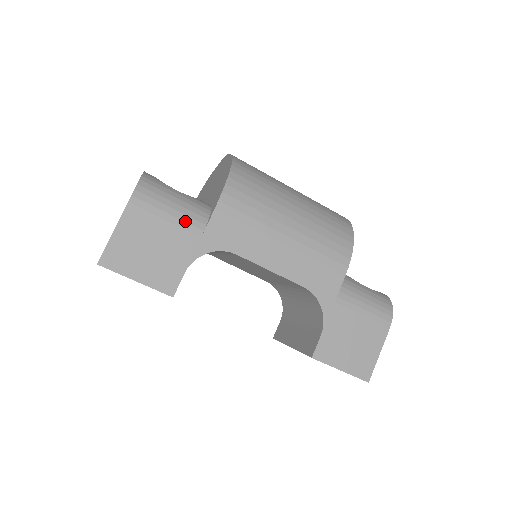
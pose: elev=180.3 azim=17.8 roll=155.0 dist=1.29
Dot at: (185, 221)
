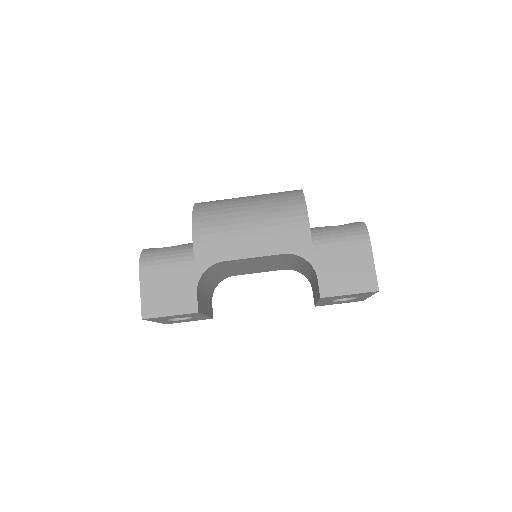
Dot at: (179, 261)
